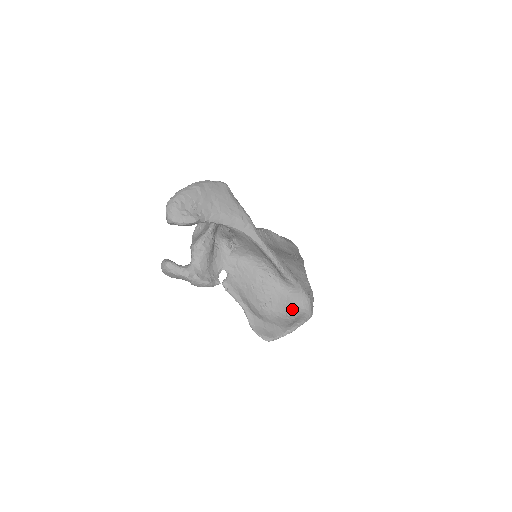
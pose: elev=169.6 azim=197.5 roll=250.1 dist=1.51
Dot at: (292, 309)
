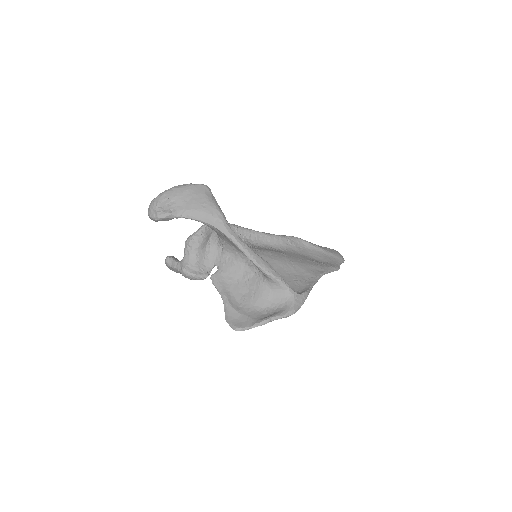
Dot at: (274, 305)
